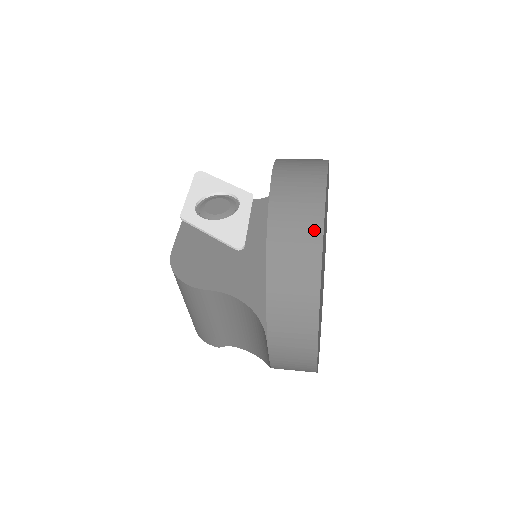
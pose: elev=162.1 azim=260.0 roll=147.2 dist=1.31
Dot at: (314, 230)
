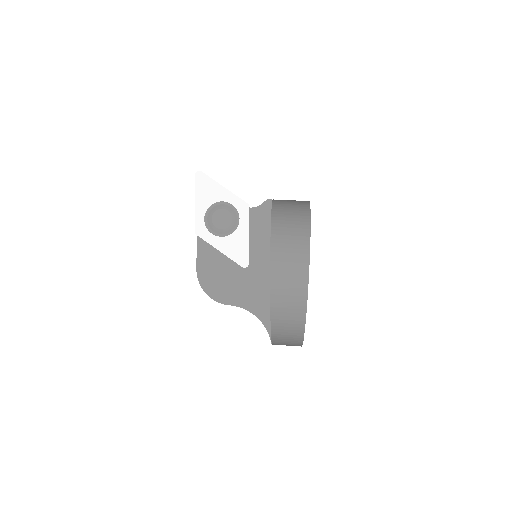
Dot at: (300, 314)
